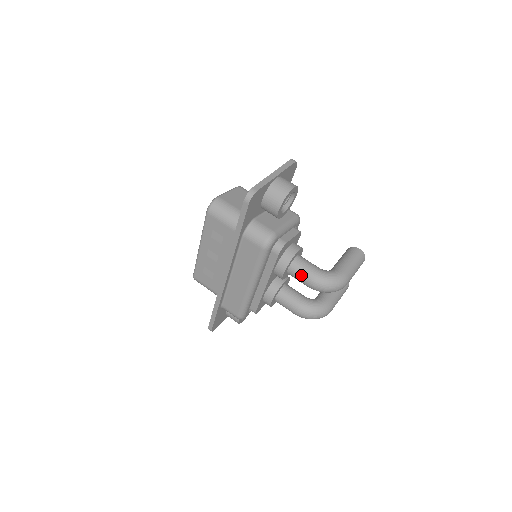
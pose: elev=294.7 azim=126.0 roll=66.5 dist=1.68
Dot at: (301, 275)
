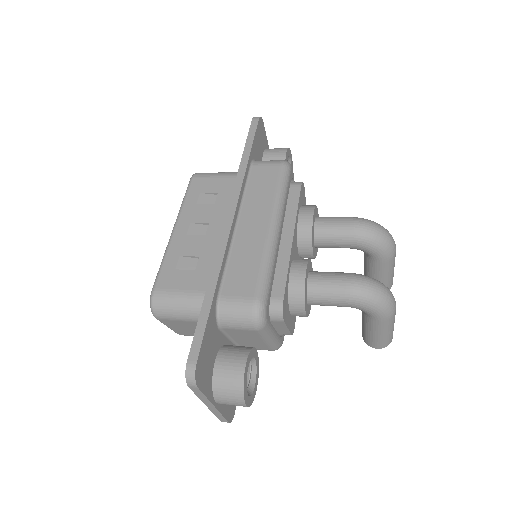
Dot at: (336, 219)
